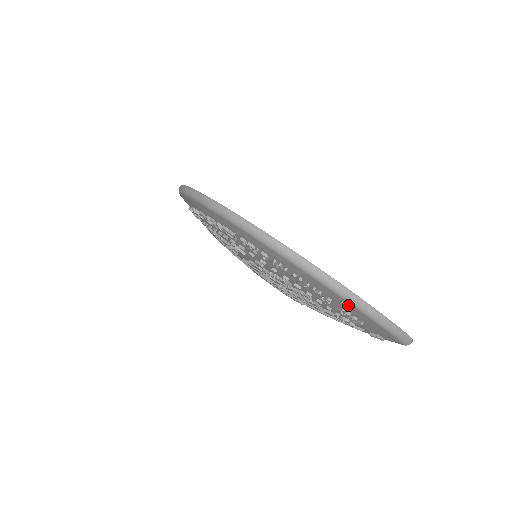
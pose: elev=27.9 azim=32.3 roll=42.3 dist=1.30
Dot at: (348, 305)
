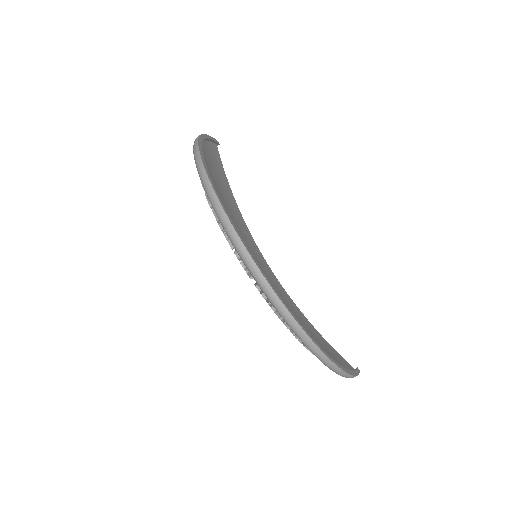
Dot at: occluded
